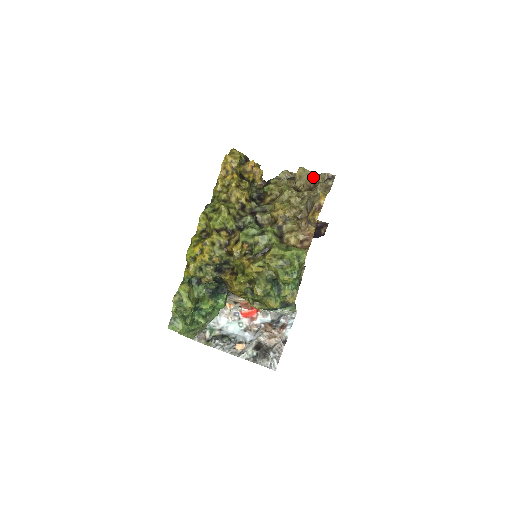
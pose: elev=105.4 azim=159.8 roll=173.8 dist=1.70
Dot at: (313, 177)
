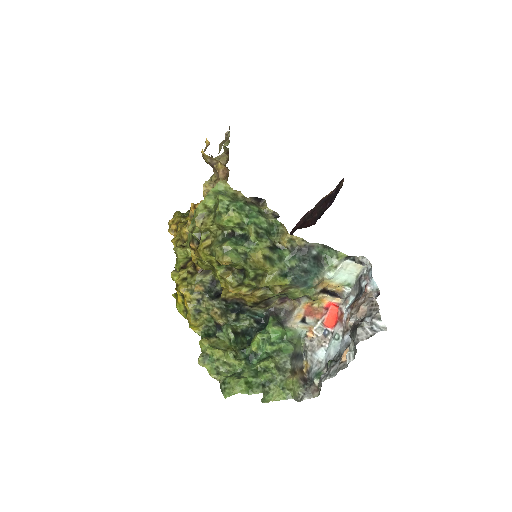
Dot at: (224, 152)
